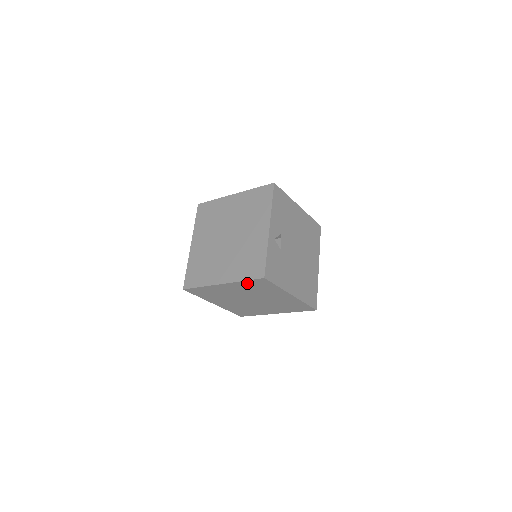
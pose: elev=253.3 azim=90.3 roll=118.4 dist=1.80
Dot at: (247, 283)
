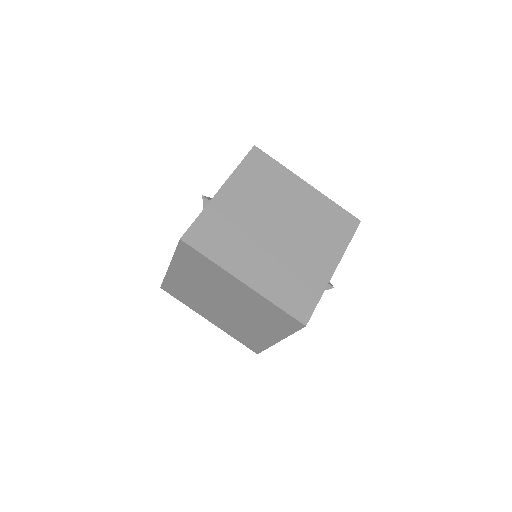
Dot at: (273, 308)
